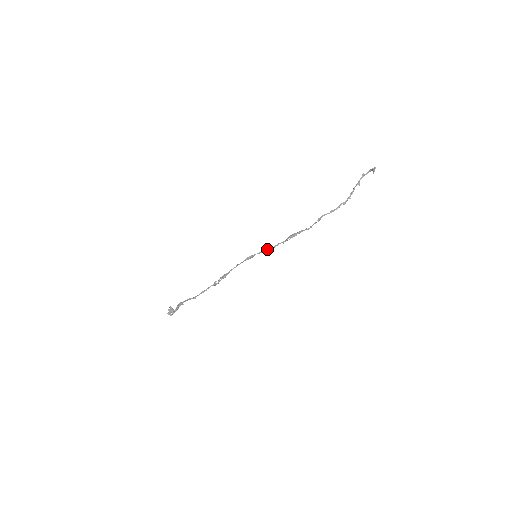
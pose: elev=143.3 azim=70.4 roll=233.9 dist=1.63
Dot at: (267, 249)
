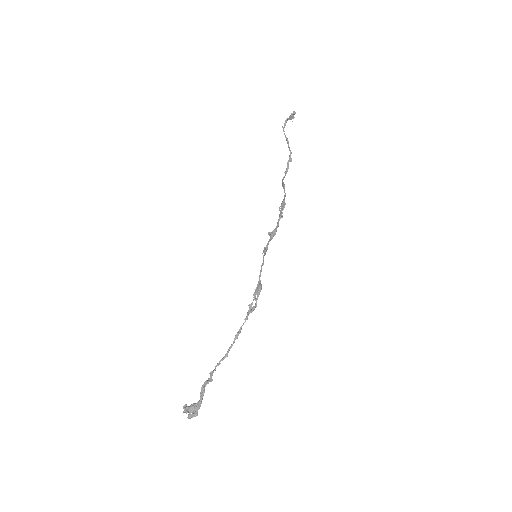
Dot at: (274, 231)
